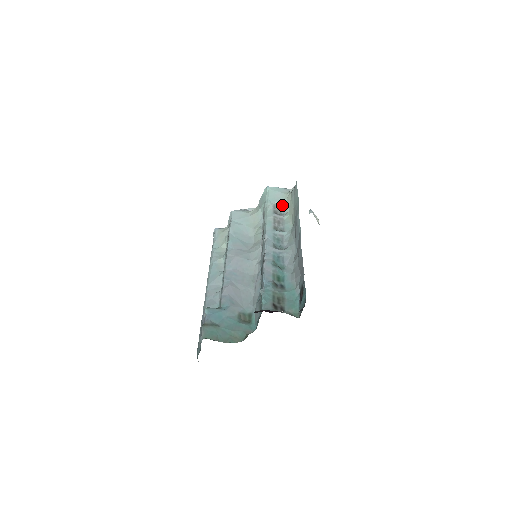
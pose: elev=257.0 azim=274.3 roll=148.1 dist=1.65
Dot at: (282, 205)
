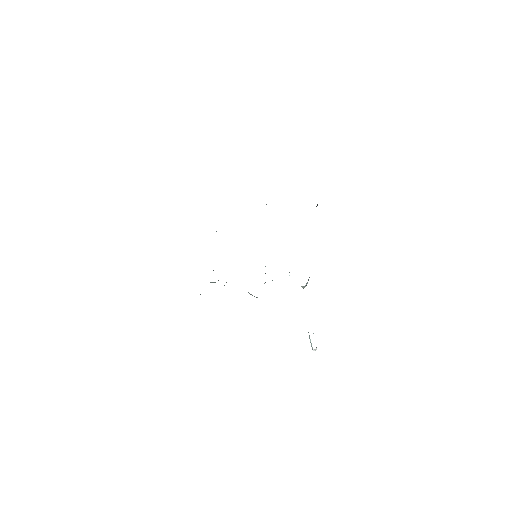
Dot at: occluded
